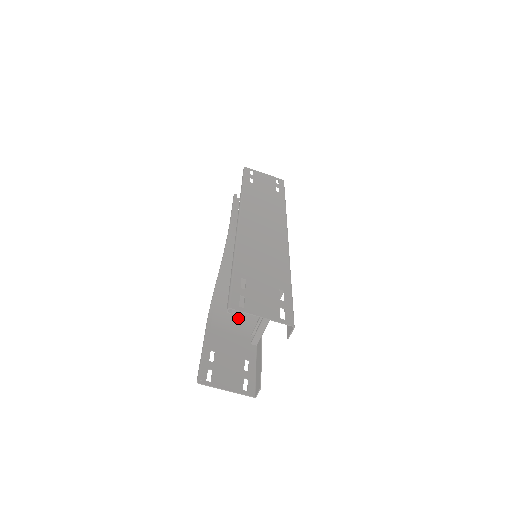
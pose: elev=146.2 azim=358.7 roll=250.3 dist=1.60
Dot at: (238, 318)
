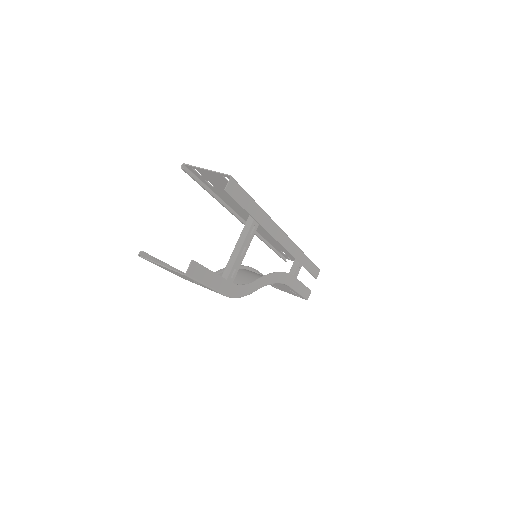
Dot at: occluded
